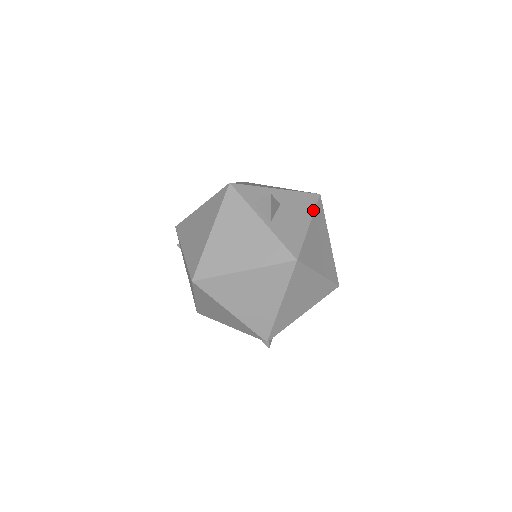
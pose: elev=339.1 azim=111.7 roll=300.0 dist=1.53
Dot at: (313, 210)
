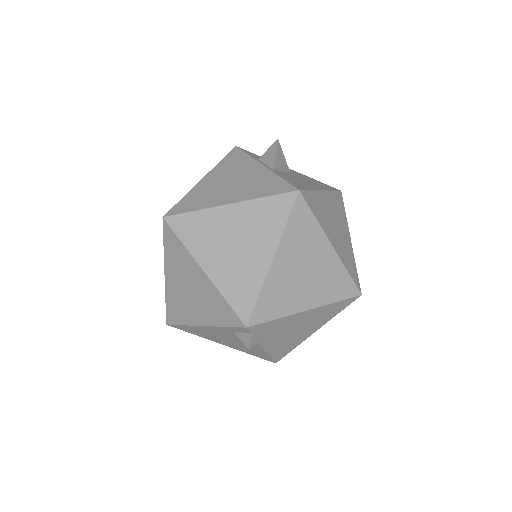
Dot at: (330, 189)
